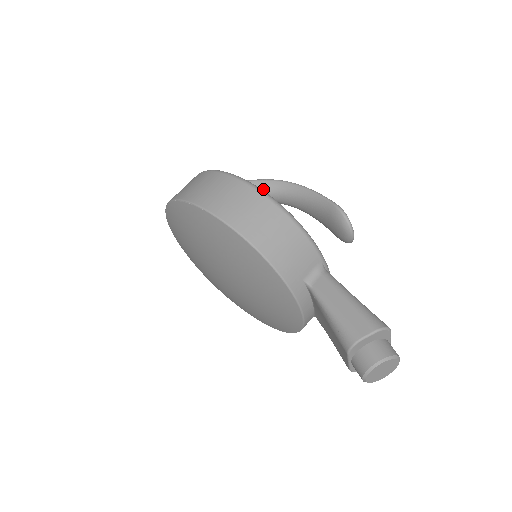
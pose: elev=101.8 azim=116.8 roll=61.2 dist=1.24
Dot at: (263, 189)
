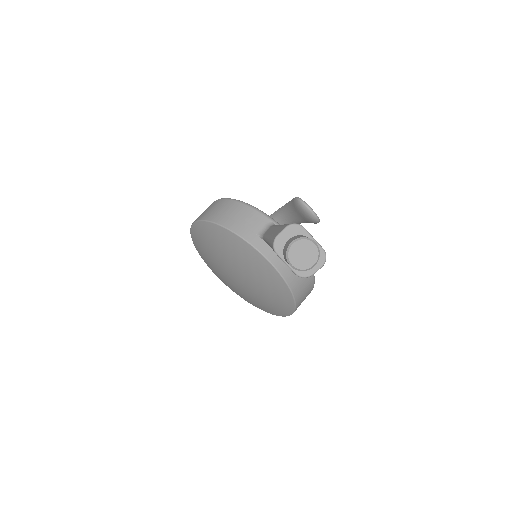
Dot at: occluded
